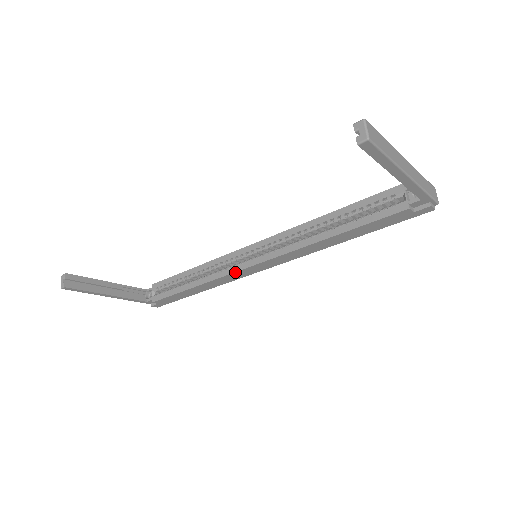
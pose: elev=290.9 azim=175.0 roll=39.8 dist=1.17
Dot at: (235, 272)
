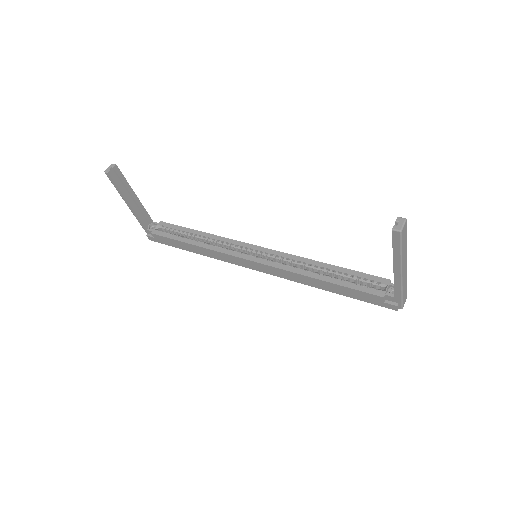
Dot at: (233, 256)
